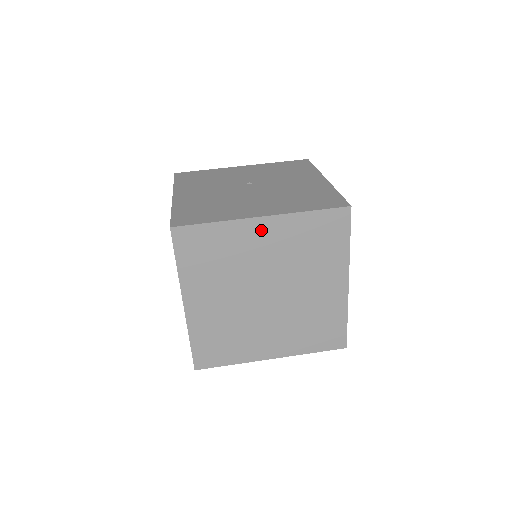
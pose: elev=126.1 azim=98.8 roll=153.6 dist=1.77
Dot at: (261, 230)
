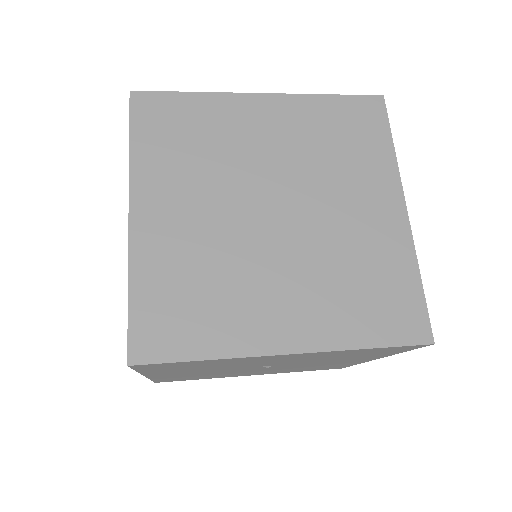
Dot at: (261, 111)
